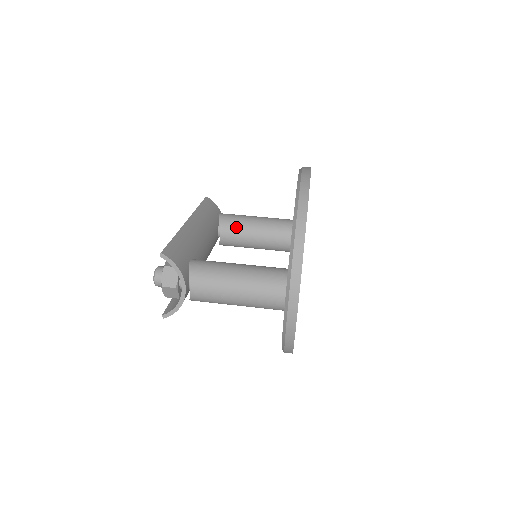
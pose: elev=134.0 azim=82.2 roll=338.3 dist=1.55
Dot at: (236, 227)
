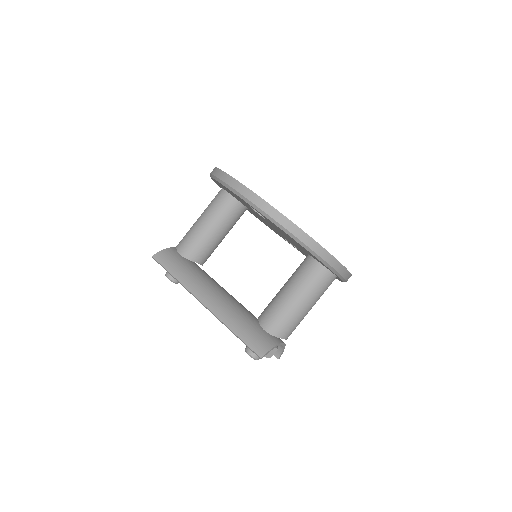
Dot at: (205, 249)
